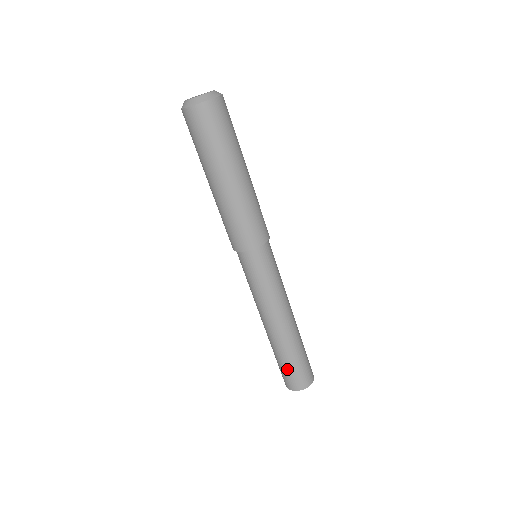
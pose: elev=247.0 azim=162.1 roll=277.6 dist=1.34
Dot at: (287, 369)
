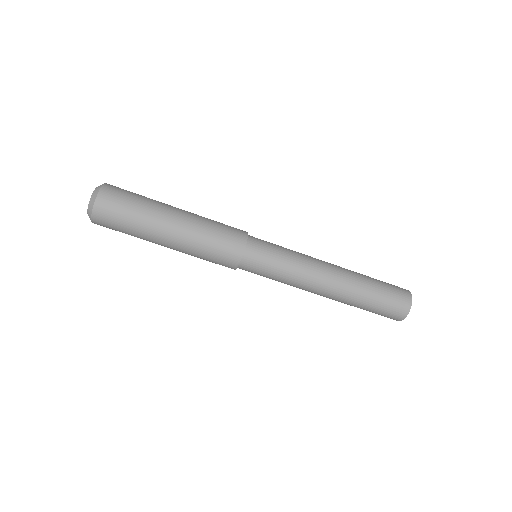
Dot at: (379, 307)
